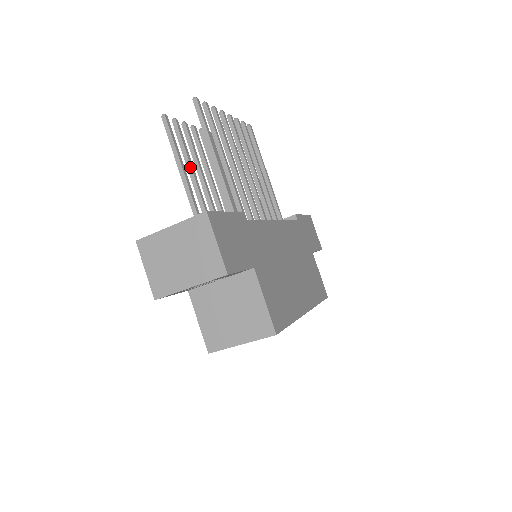
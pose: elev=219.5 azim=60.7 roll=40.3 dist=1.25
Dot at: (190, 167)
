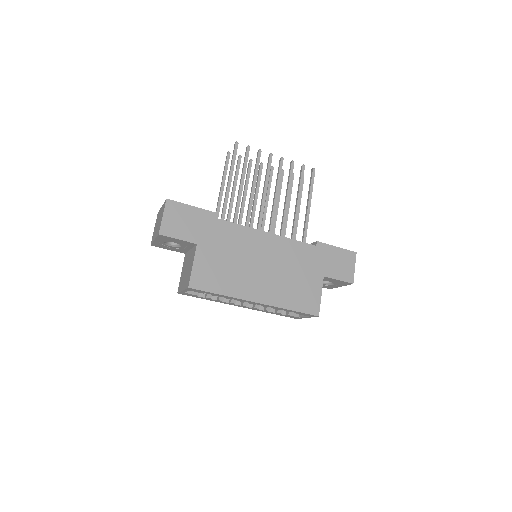
Dot at: (233, 186)
